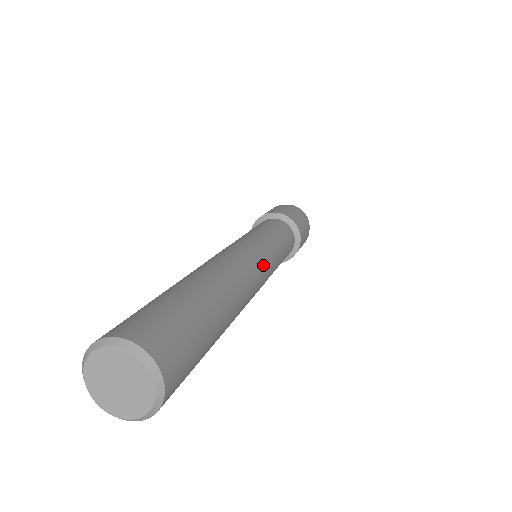
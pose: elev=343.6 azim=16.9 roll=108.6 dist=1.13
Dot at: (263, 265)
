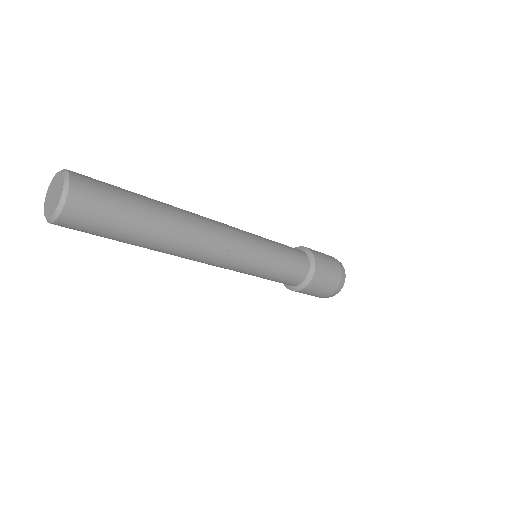
Dot at: (237, 240)
